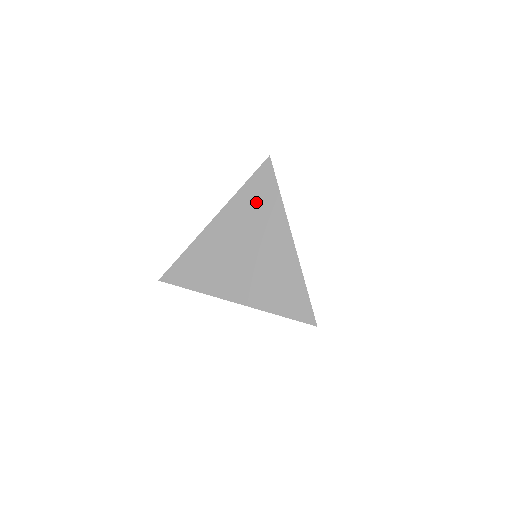
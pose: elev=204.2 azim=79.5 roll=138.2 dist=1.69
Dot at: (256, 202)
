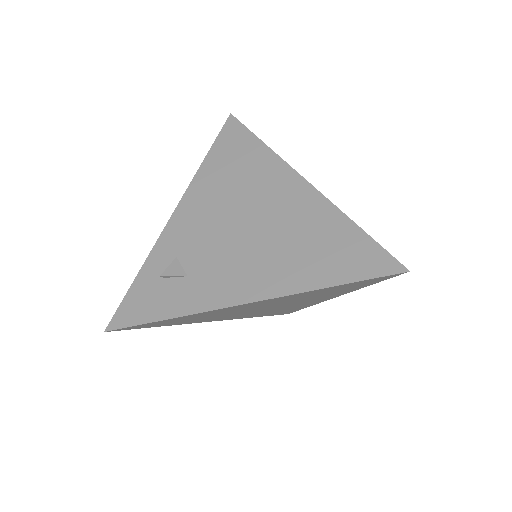
Dot at: (329, 292)
